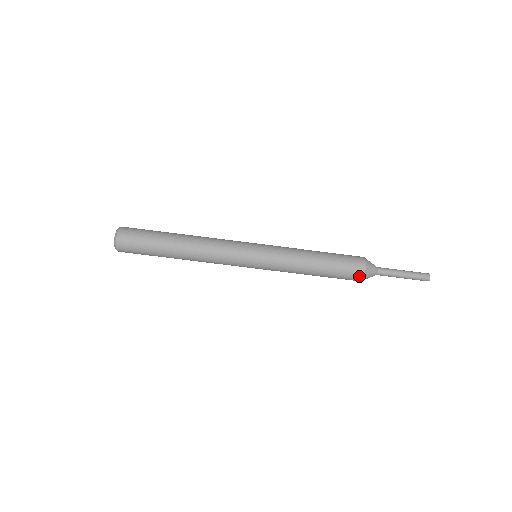
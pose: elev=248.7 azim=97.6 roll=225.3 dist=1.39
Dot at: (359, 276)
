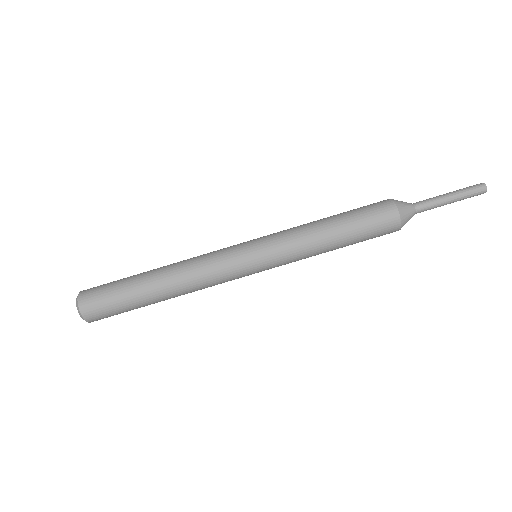
Dot at: (392, 214)
